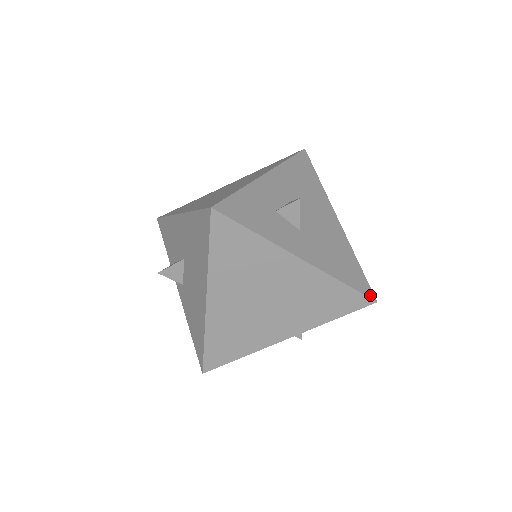
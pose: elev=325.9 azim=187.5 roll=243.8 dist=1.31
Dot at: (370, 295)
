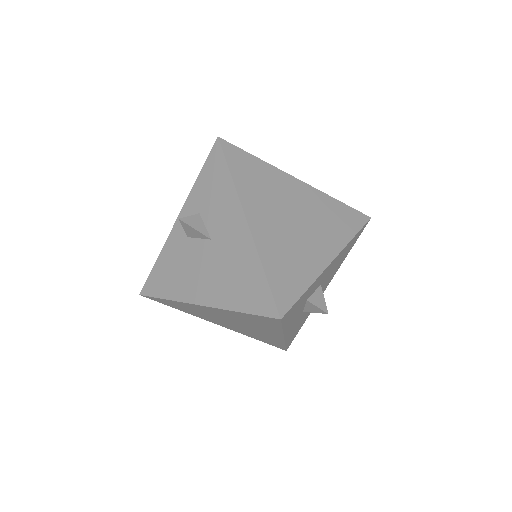
Dot at: (288, 347)
